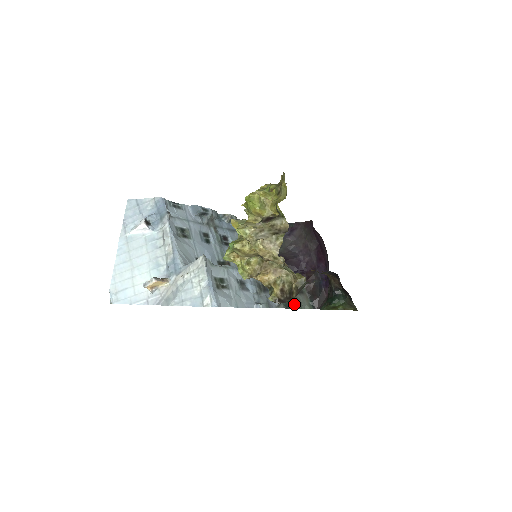
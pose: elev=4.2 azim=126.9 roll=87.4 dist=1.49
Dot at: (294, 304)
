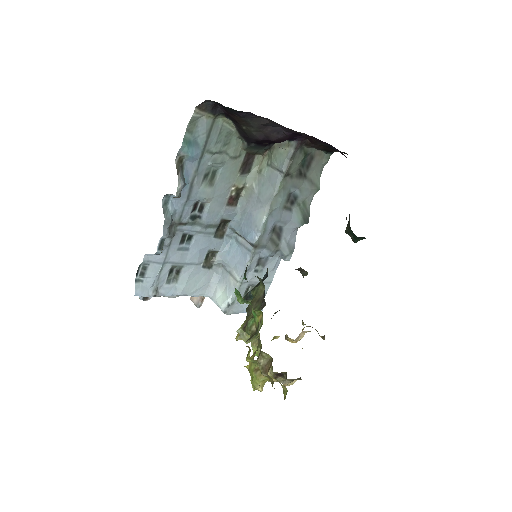
Dot at: (311, 194)
